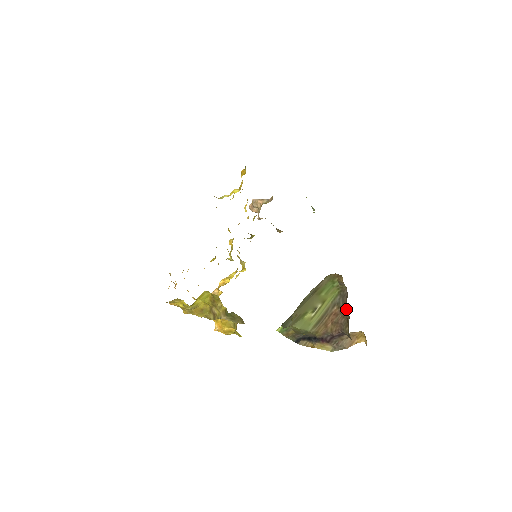
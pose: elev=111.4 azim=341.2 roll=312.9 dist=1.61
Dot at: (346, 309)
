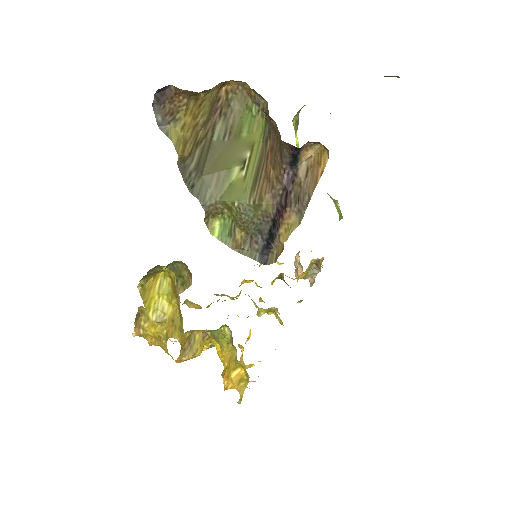
Dot at: (268, 117)
